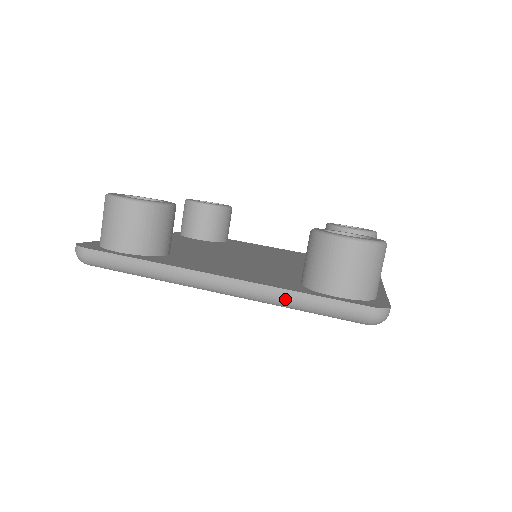
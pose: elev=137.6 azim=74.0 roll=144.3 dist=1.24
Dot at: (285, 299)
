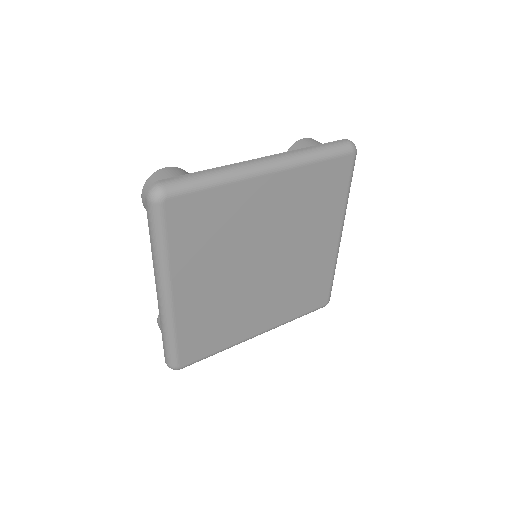
Dot at: (307, 151)
